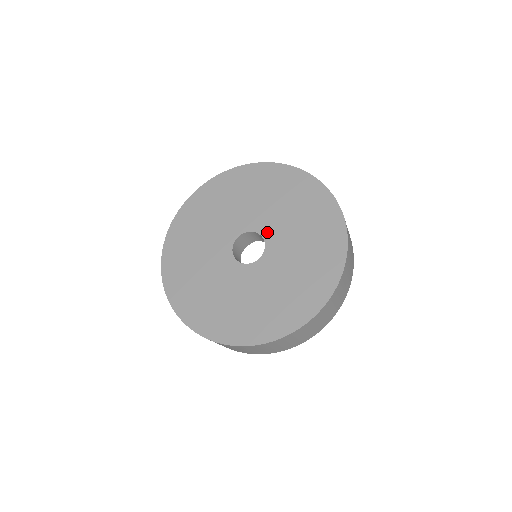
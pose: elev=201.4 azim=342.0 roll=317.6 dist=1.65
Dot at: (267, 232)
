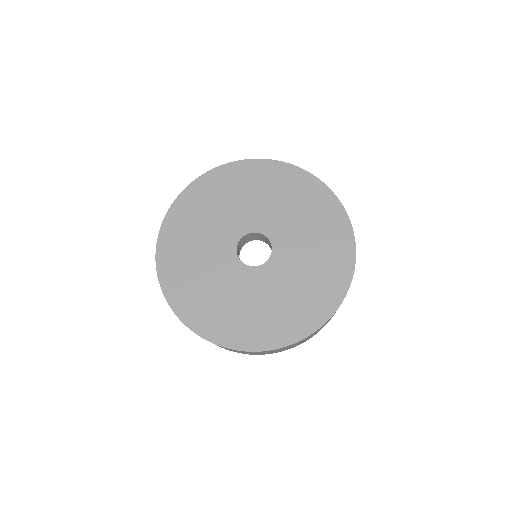
Dot at: (264, 227)
